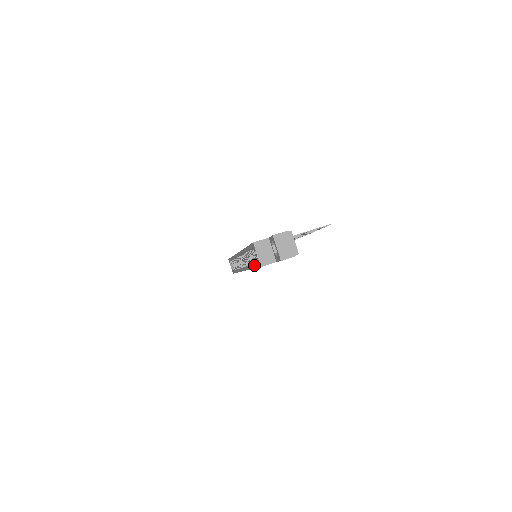
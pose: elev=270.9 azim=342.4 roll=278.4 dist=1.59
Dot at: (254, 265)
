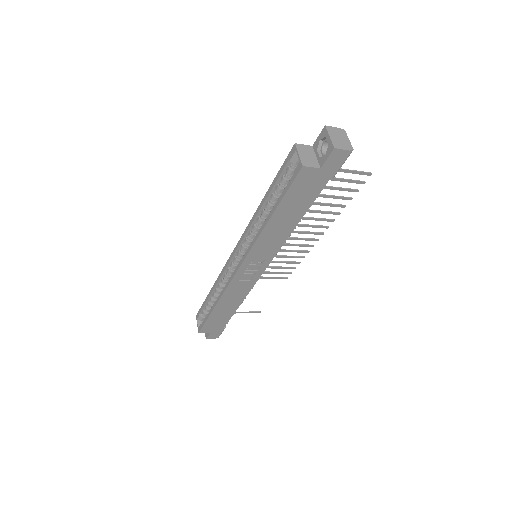
Dot at: (281, 194)
